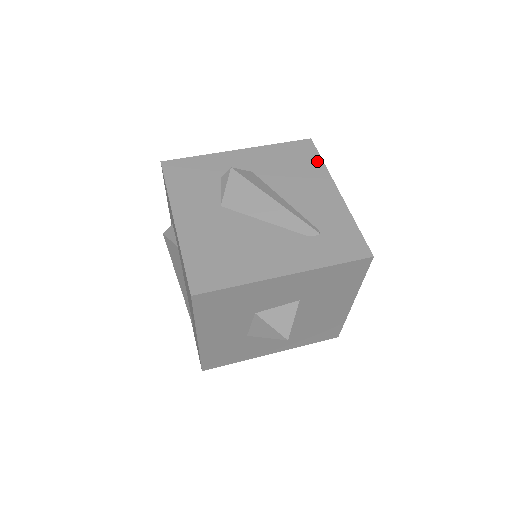
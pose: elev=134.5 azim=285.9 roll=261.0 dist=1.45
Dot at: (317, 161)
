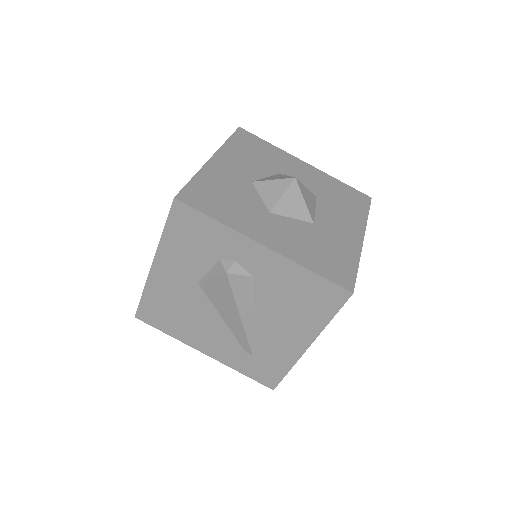
Dot at: (326, 316)
